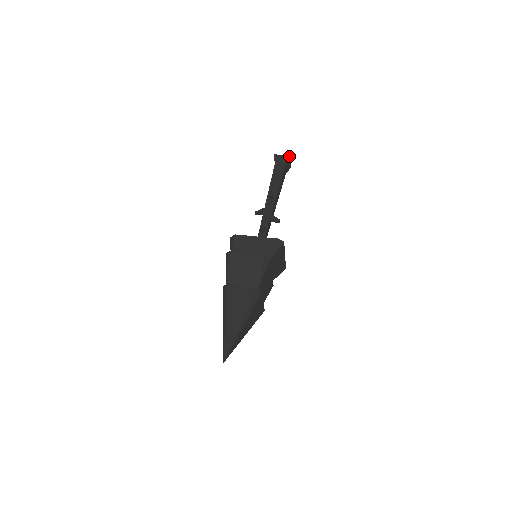
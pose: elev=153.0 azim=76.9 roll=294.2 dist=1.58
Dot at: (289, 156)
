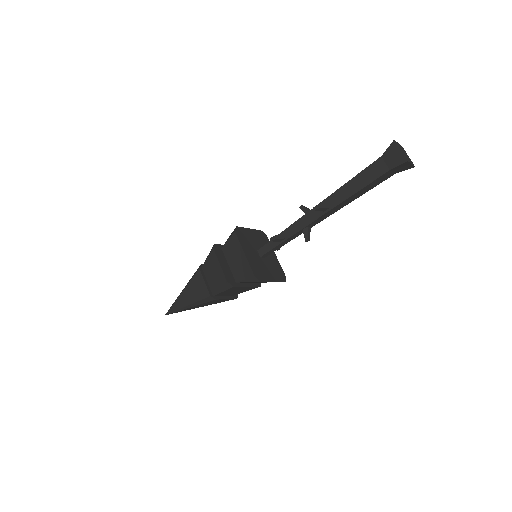
Dot at: (405, 161)
